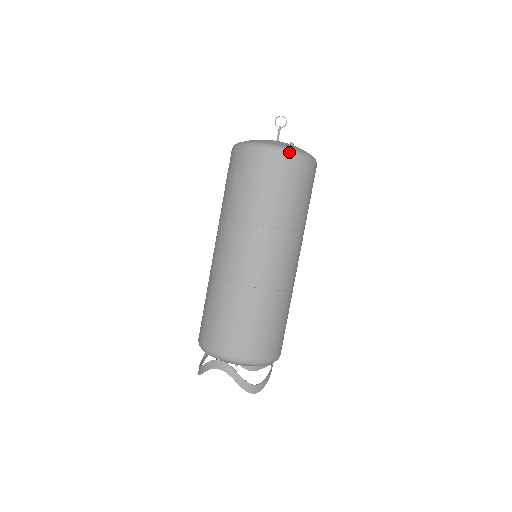
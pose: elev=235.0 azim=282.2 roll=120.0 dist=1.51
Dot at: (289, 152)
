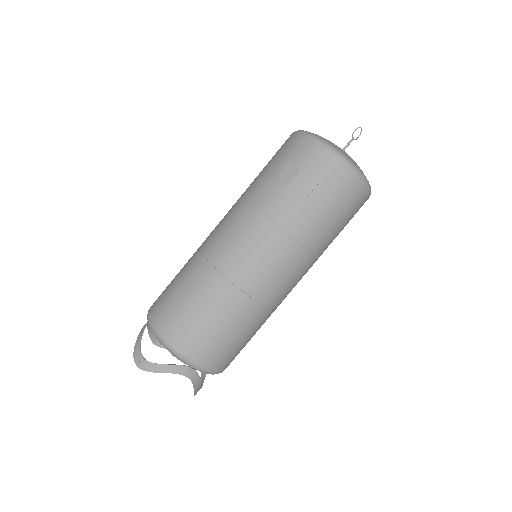
Dot at: (370, 193)
